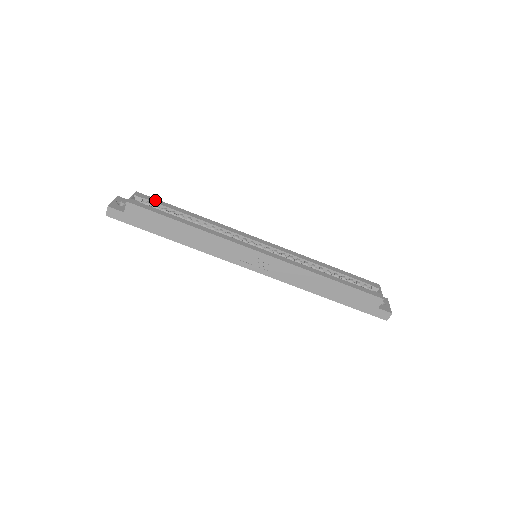
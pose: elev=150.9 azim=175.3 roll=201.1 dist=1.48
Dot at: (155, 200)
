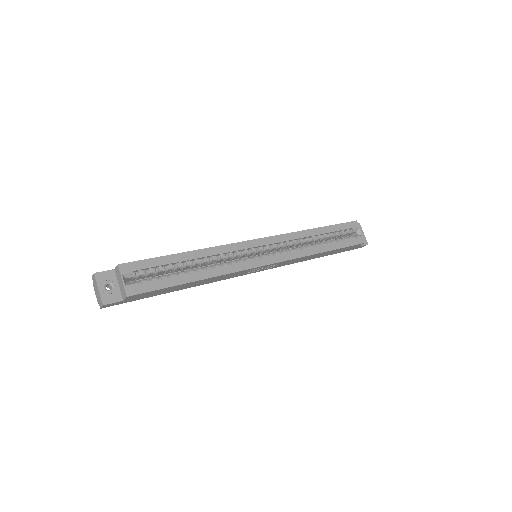
Dot at: (144, 264)
